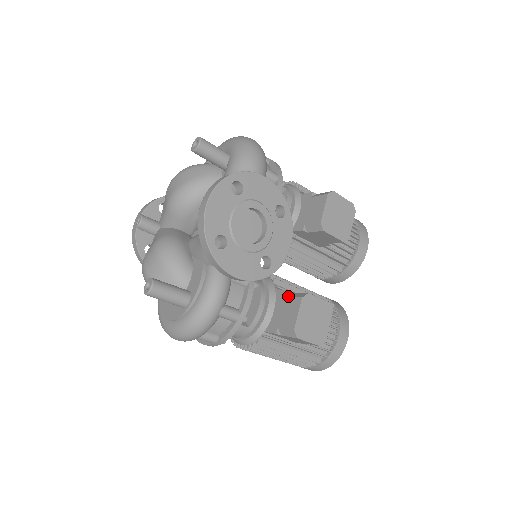
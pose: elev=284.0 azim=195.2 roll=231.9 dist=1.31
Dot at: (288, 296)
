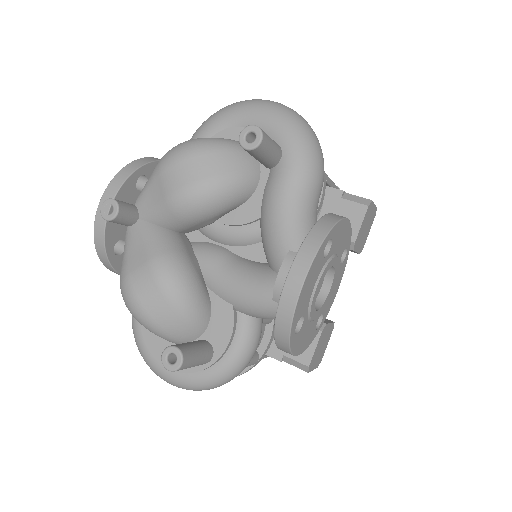
Dot at: occluded
